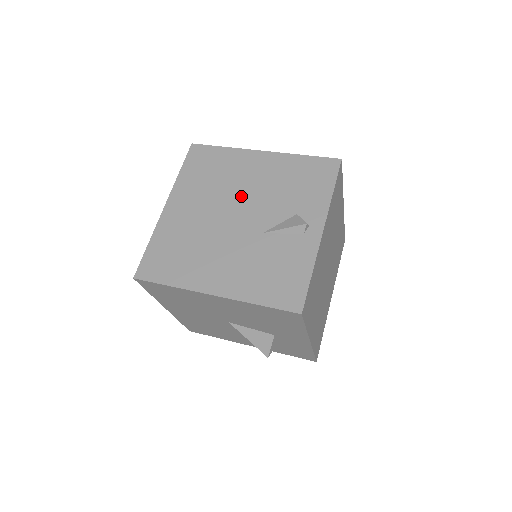
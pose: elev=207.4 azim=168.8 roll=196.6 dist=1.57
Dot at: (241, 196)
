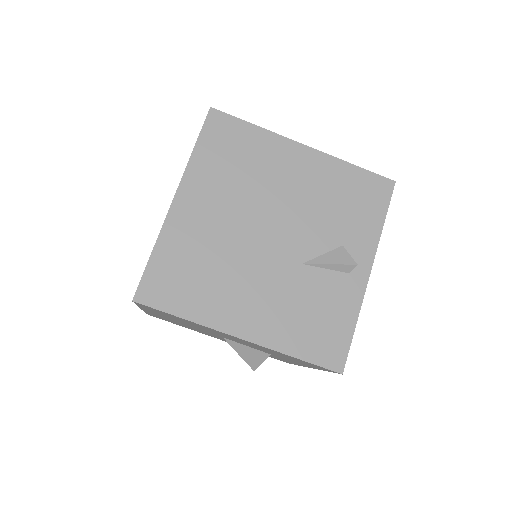
Dot at: (277, 206)
